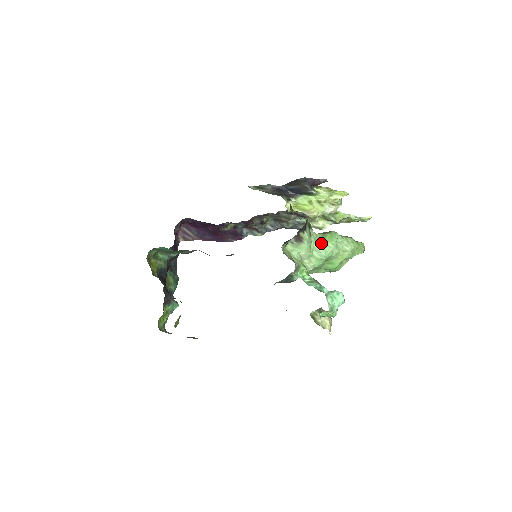
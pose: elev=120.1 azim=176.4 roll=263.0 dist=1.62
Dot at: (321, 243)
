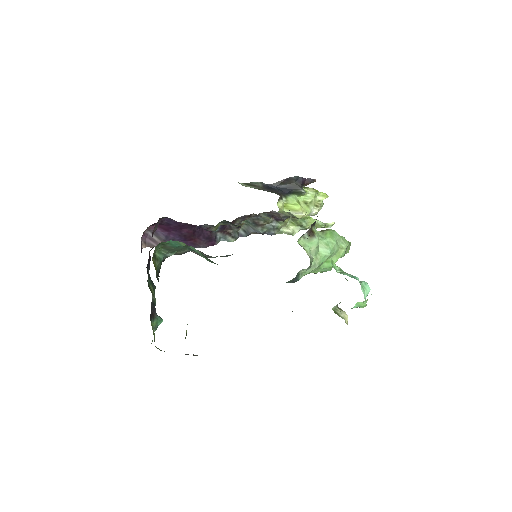
Dot at: (325, 239)
